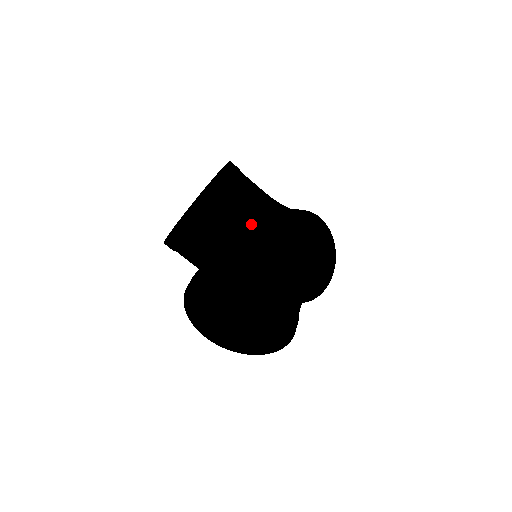
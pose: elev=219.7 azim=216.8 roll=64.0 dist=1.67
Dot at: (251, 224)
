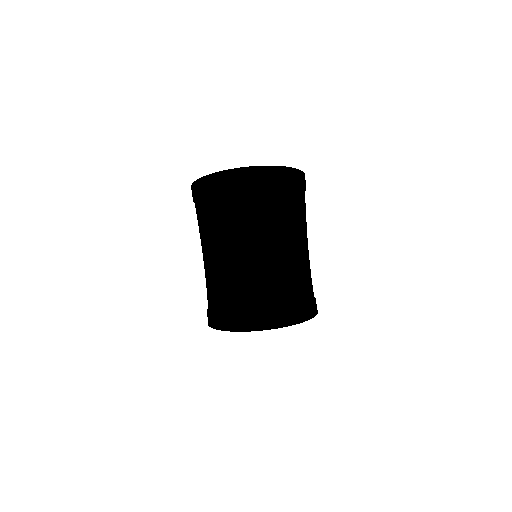
Dot at: occluded
